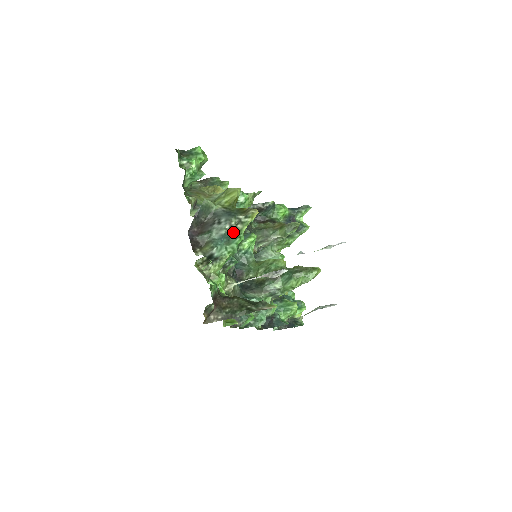
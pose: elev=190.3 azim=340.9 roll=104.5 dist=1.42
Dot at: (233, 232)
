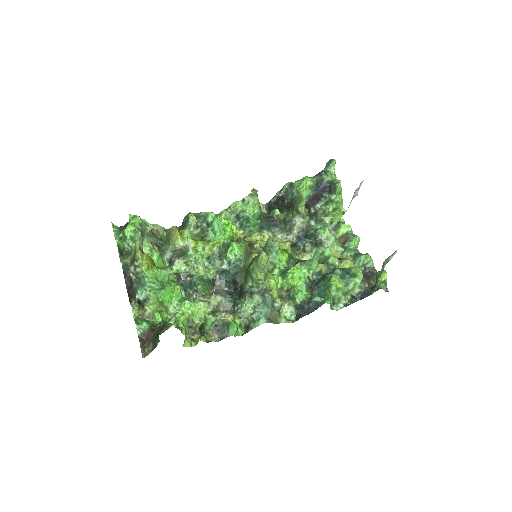
Dot at: (138, 276)
